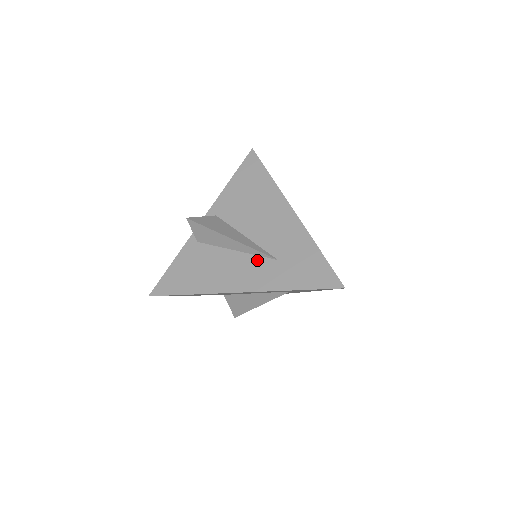
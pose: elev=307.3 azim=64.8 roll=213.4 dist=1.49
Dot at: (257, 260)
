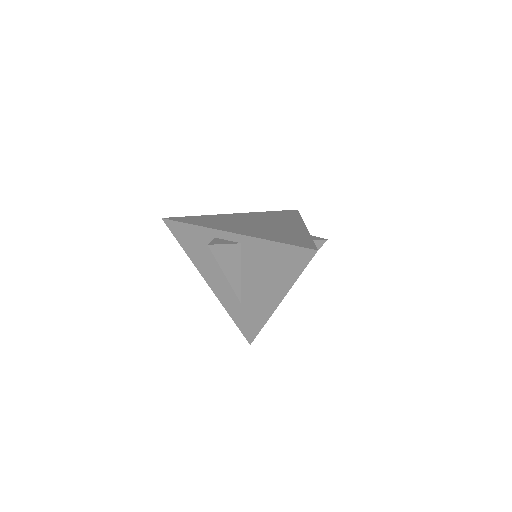
Dot at: (232, 289)
